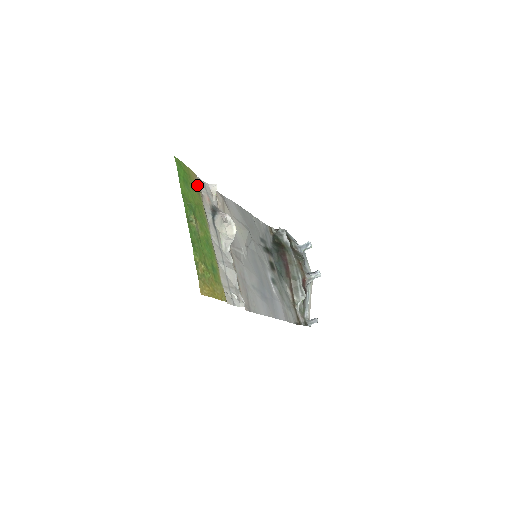
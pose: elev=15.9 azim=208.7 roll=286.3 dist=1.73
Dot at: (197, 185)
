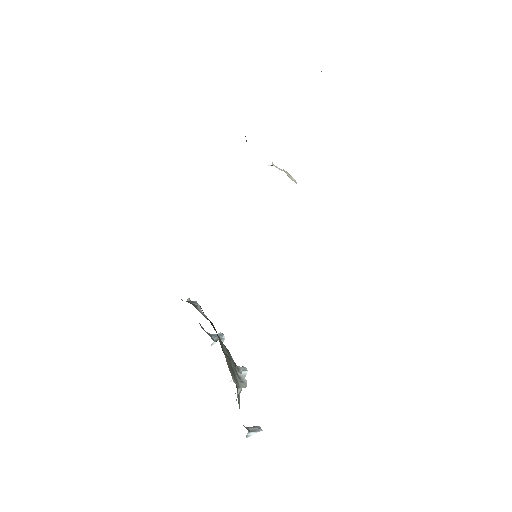
Dot at: occluded
